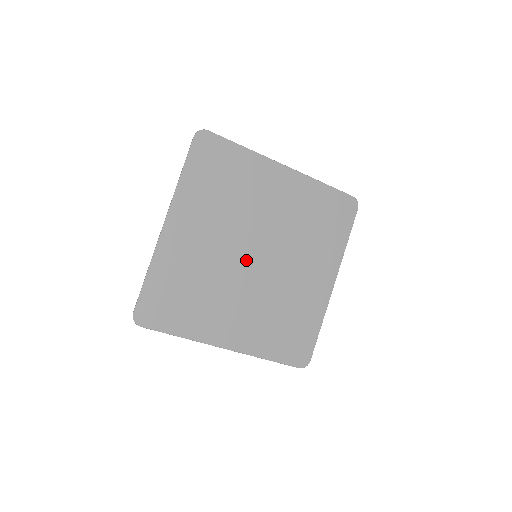
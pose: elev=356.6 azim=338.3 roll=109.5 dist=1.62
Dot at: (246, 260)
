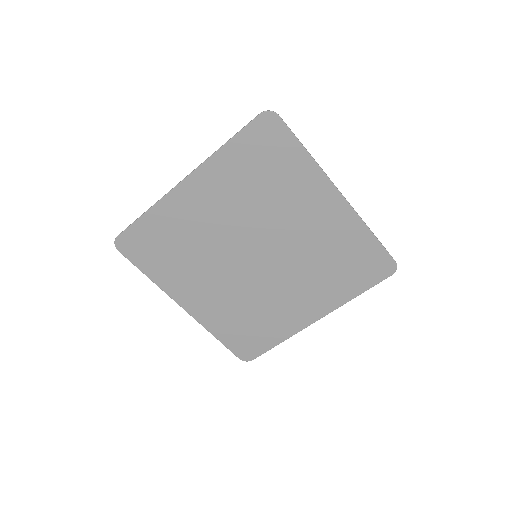
Dot at: (254, 267)
